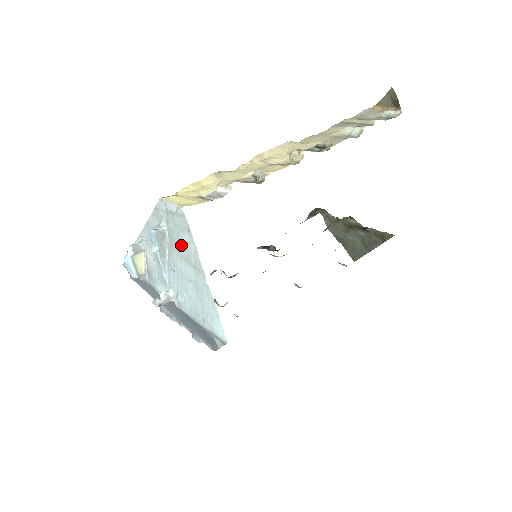
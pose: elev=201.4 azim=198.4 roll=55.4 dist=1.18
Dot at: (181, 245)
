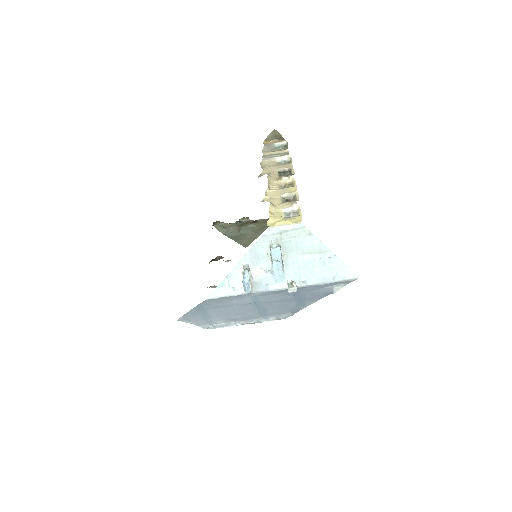
Dot at: (302, 246)
